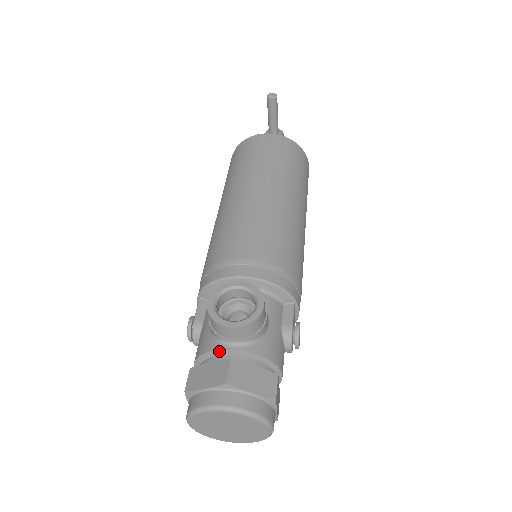
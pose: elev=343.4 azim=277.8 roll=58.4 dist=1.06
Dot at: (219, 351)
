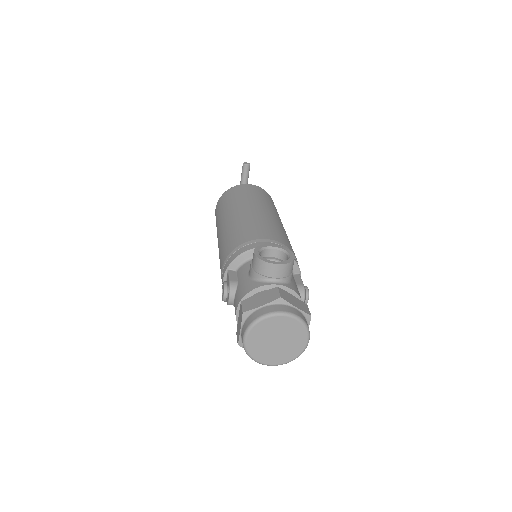
Dot at: (265, 286)
